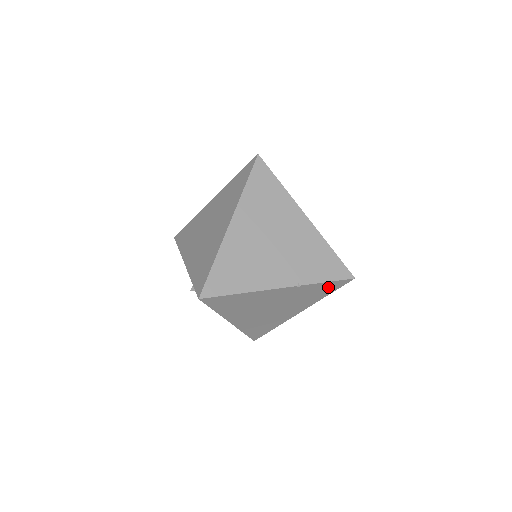
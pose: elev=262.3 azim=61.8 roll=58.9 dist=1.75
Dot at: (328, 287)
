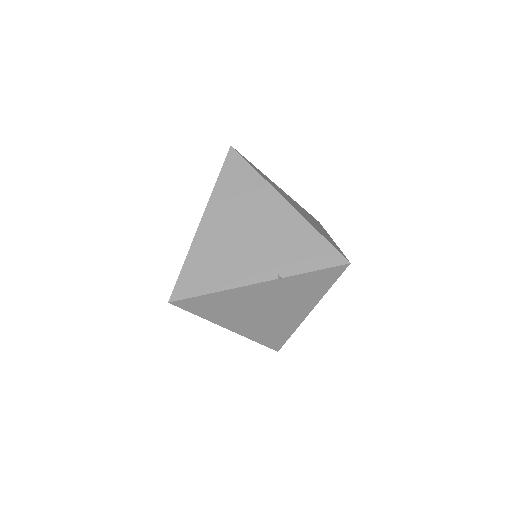
Dot at: (322, 278)
